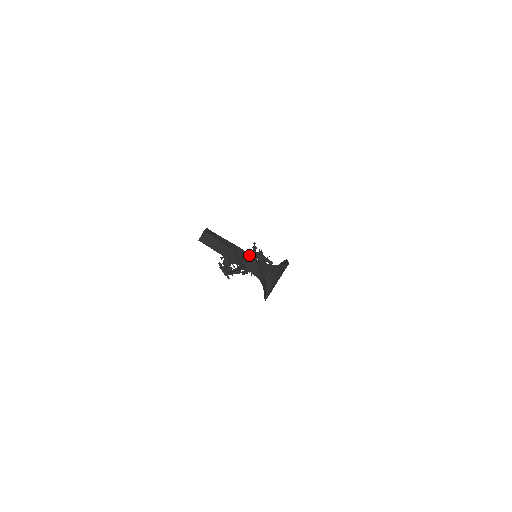
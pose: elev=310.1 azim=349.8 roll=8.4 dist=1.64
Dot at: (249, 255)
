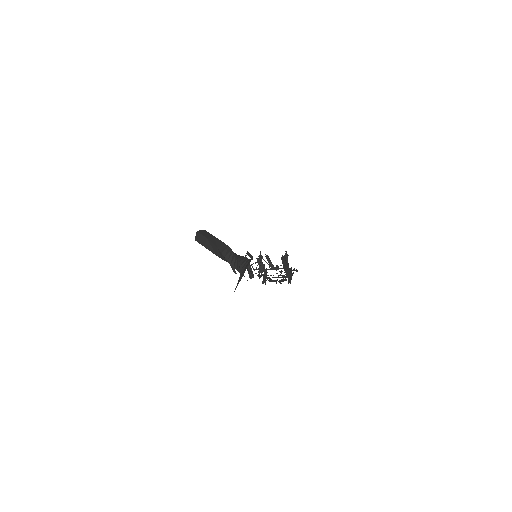
Dot at: (232, 251)
